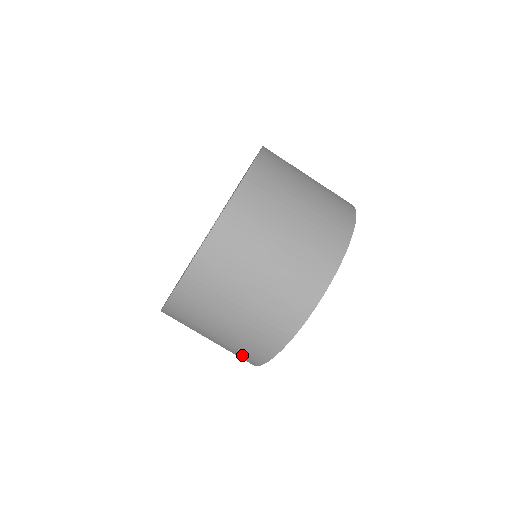
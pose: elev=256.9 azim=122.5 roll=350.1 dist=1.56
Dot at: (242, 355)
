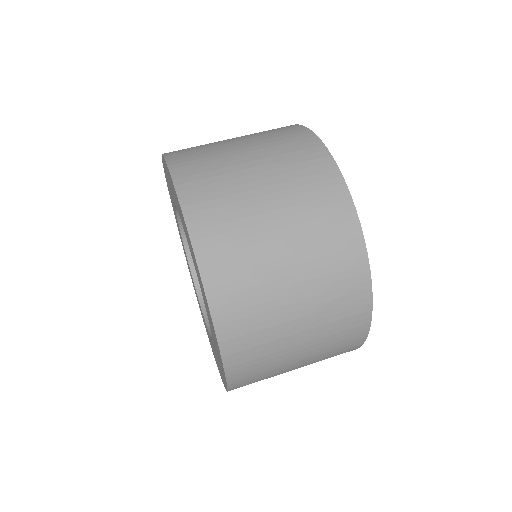
Dot at: (322, 203)
